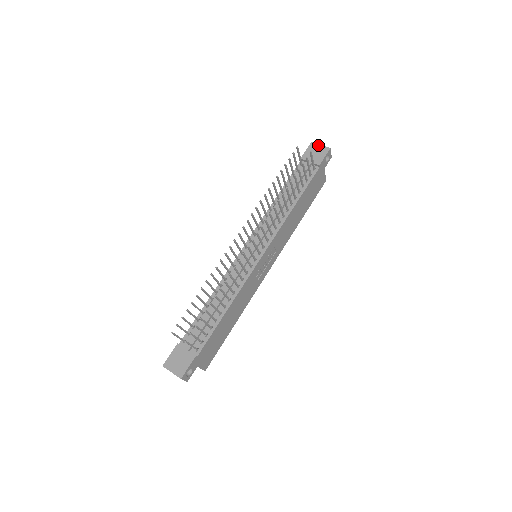
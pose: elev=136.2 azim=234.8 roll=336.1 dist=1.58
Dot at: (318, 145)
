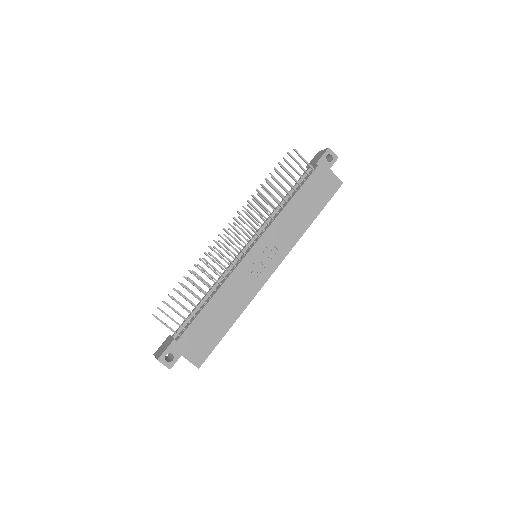
Dot at: (321, 151)
